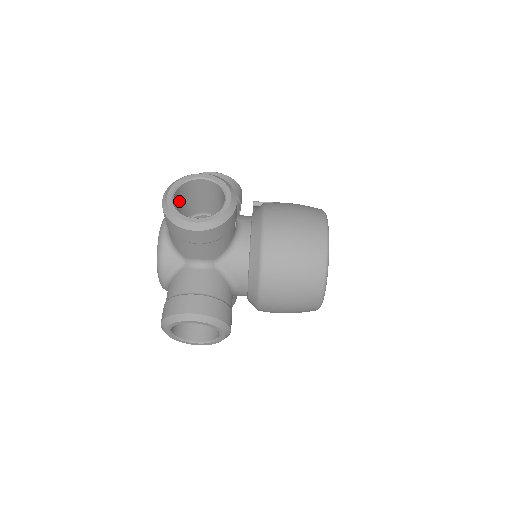
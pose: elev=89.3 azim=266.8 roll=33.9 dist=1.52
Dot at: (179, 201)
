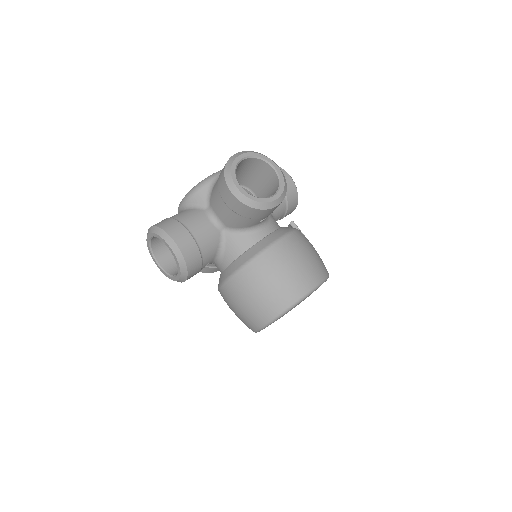
Dot at: (245, 167)
